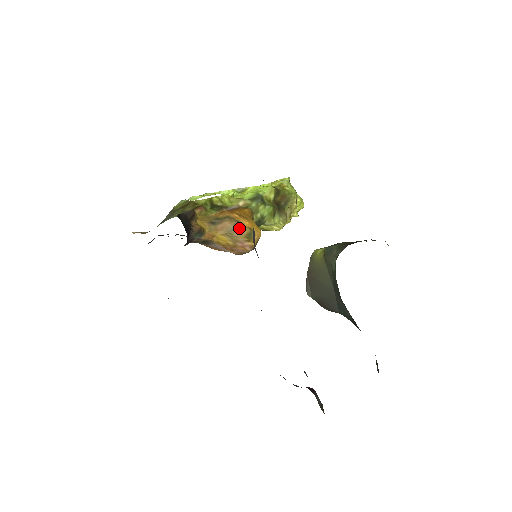
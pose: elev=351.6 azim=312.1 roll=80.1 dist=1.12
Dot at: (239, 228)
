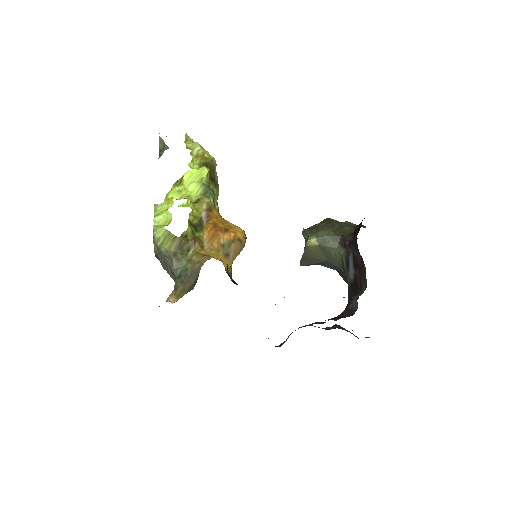
Dot at: (243, 245)
